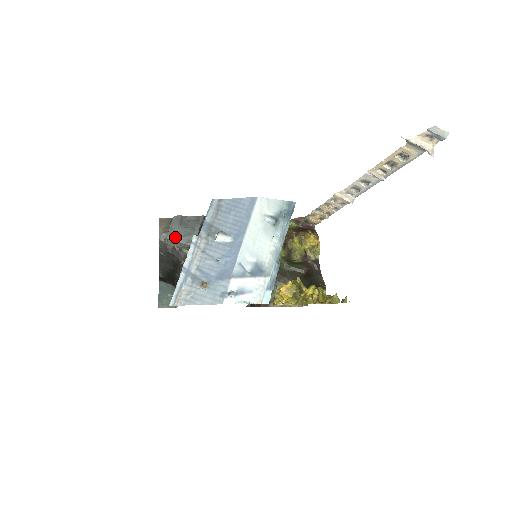
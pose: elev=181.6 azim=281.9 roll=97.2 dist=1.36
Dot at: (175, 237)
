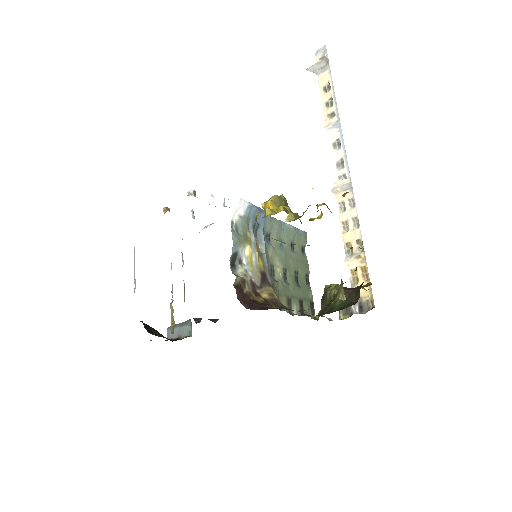
Dot at: occluded
